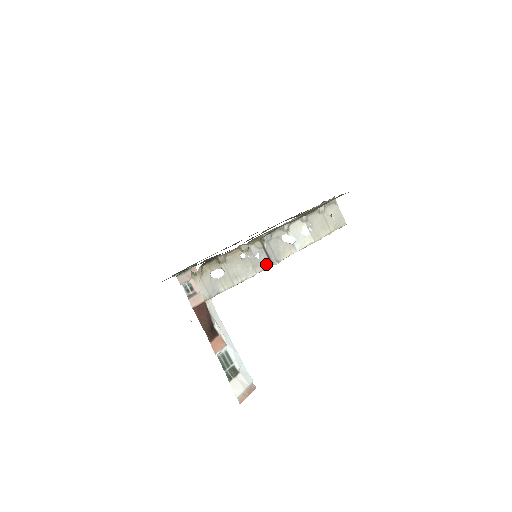
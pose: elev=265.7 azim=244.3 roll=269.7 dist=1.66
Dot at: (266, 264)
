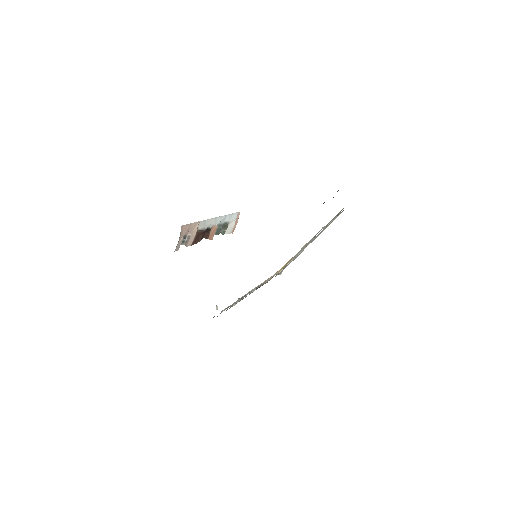
Dot at: occluded
